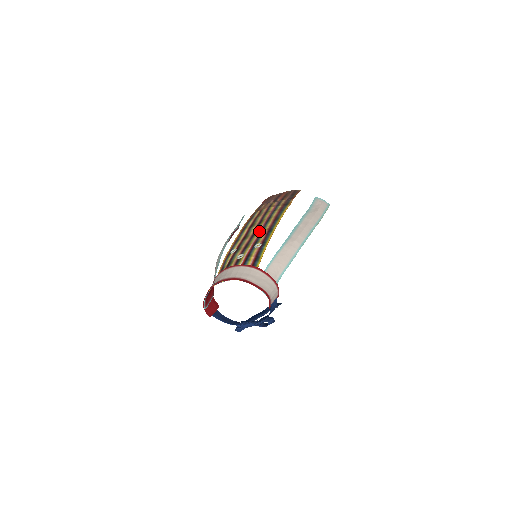
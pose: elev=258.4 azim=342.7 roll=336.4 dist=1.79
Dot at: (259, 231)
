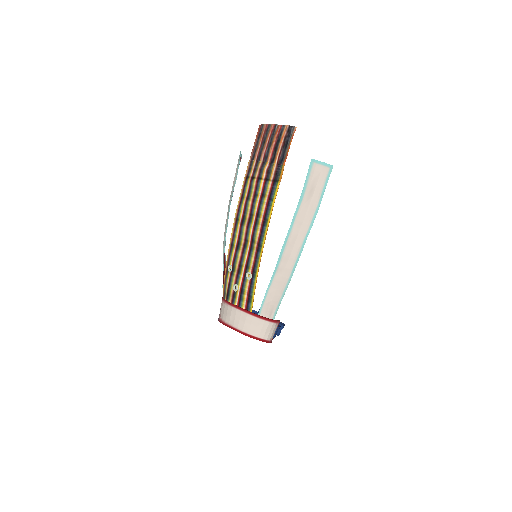
Dot at: (249, 242)
